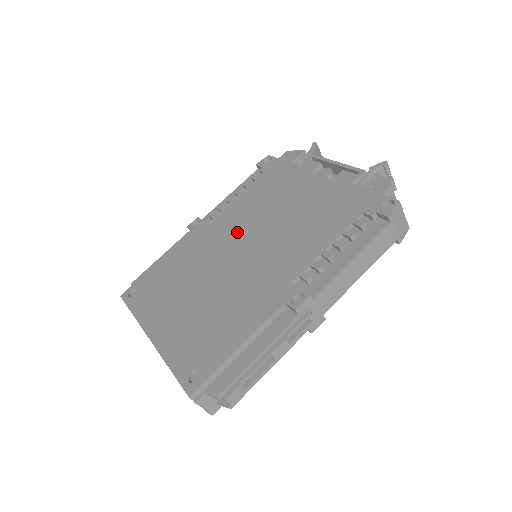
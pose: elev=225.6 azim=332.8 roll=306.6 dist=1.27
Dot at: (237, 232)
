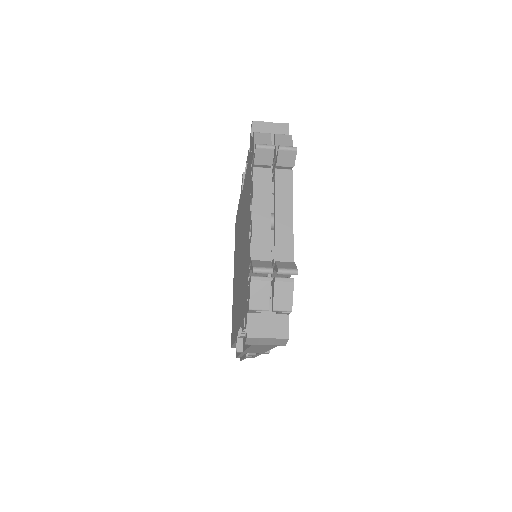
Dot at: (241, 230)
